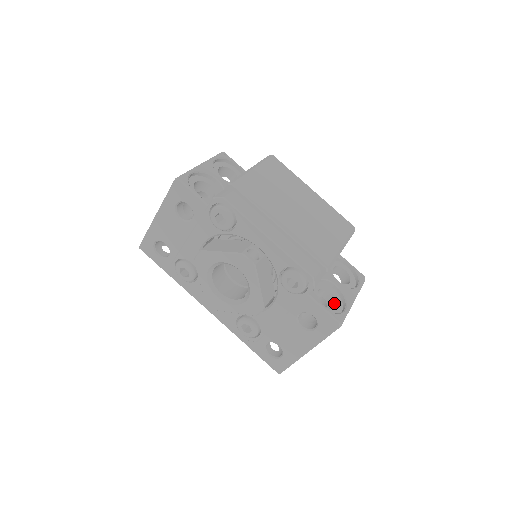
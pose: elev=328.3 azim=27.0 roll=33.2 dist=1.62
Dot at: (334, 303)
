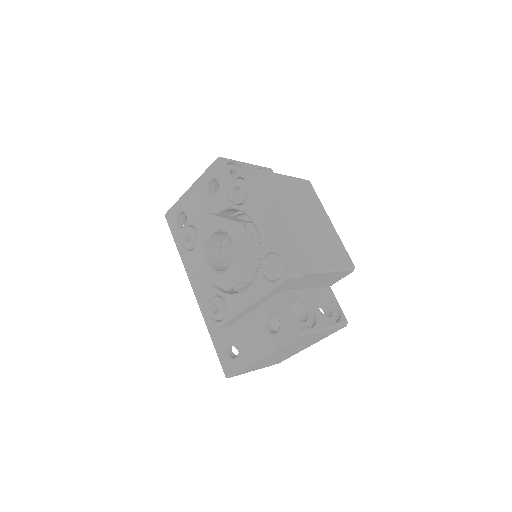
Dot at: (305, 321)
